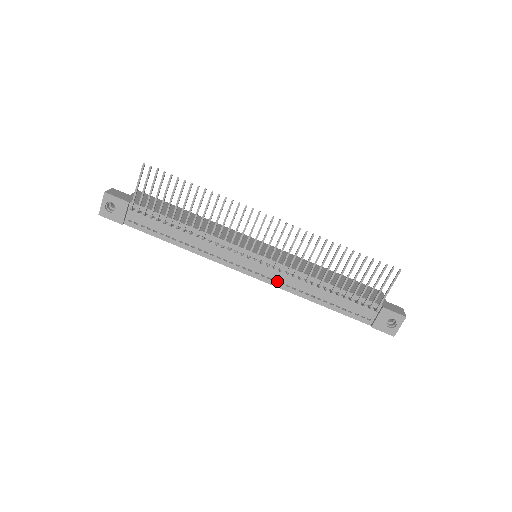
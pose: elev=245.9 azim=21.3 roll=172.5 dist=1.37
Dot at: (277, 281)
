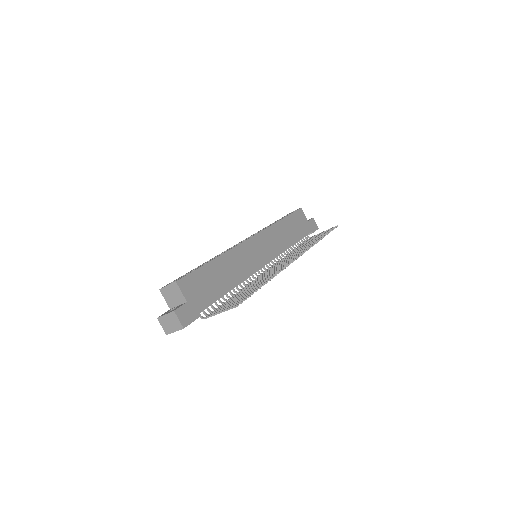
Dot at: occluded
